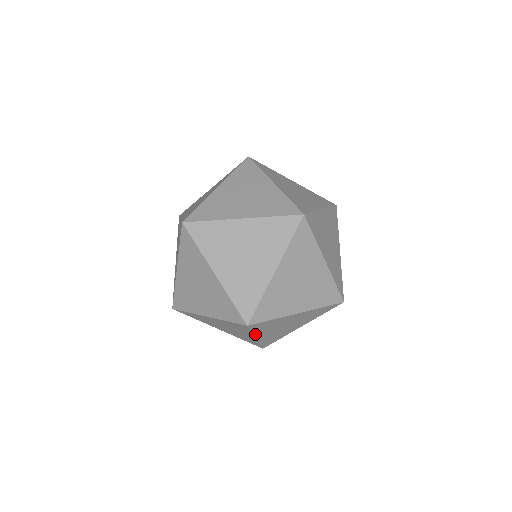
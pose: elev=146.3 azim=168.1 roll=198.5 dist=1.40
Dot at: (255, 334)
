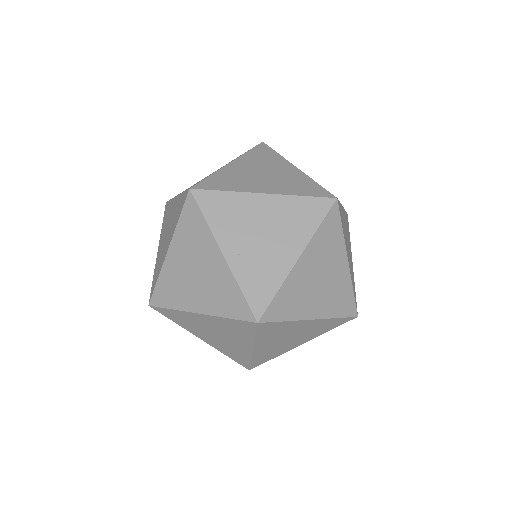
Dot at: occluded
